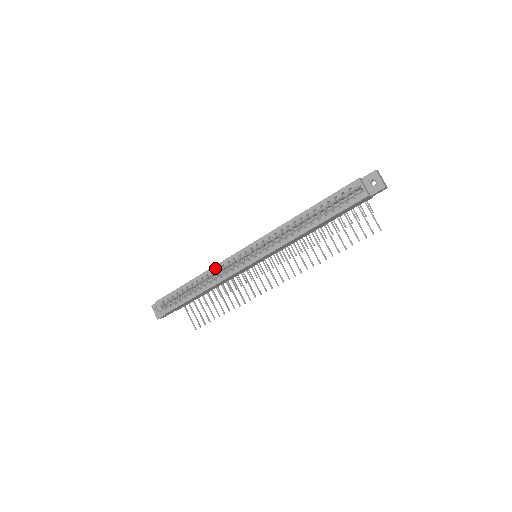
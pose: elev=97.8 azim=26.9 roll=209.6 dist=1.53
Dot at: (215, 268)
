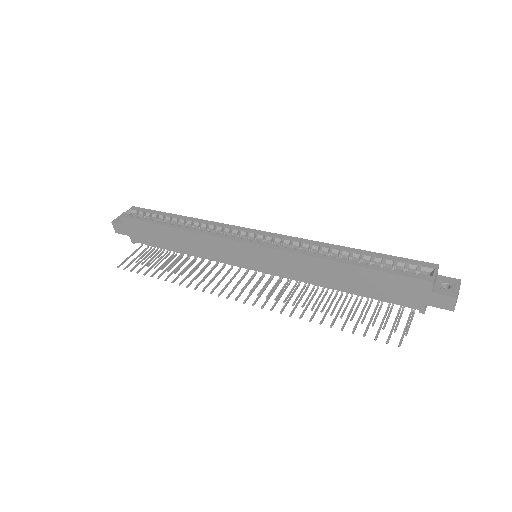
Dot at: (215, 223)
